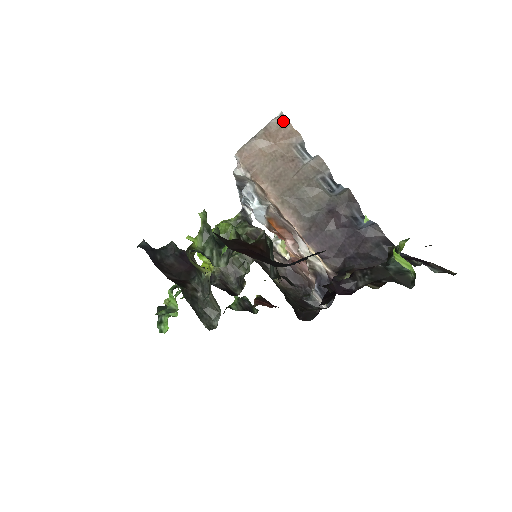
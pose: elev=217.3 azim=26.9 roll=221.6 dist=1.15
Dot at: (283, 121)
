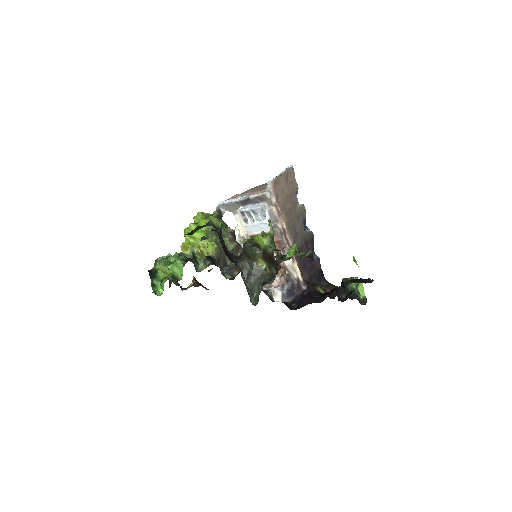
Dot at: (293, 172)
